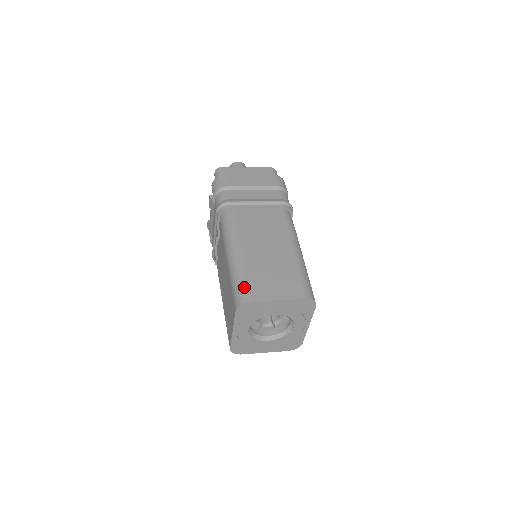
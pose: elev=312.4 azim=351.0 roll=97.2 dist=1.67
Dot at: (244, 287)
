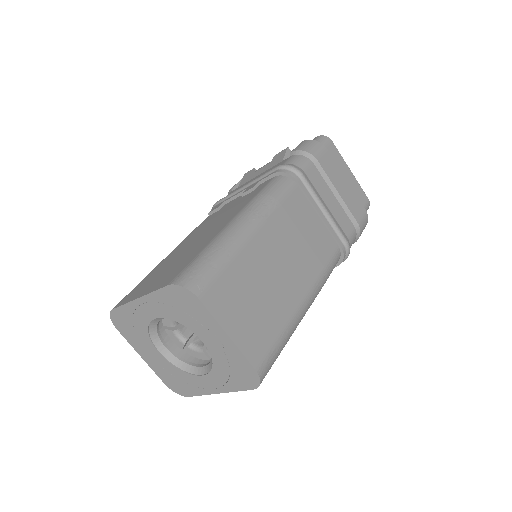
Dot at: (212, 272)
